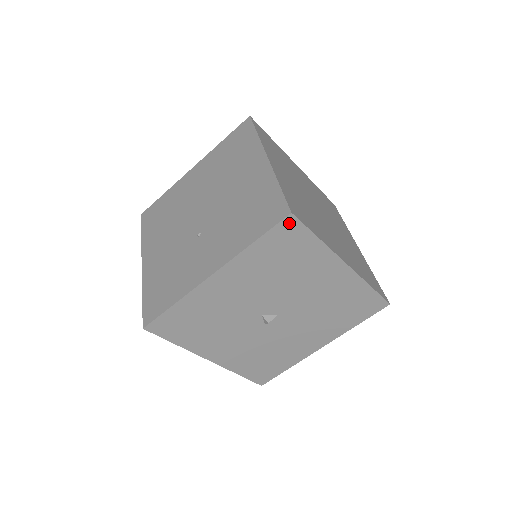
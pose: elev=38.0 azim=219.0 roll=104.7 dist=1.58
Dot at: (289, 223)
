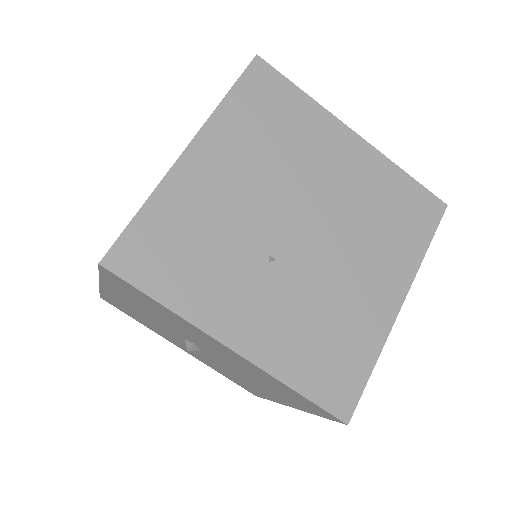
Dot at: (333, 417)
